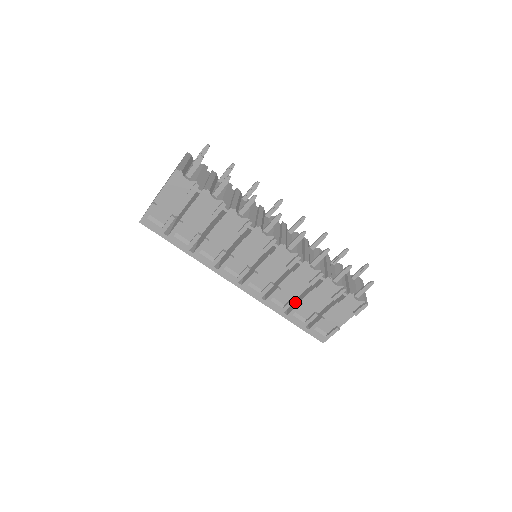
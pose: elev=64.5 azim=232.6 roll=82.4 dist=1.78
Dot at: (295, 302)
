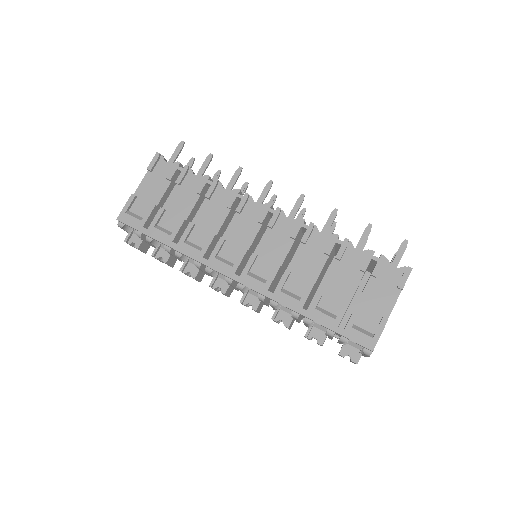
Dot at: occluded
